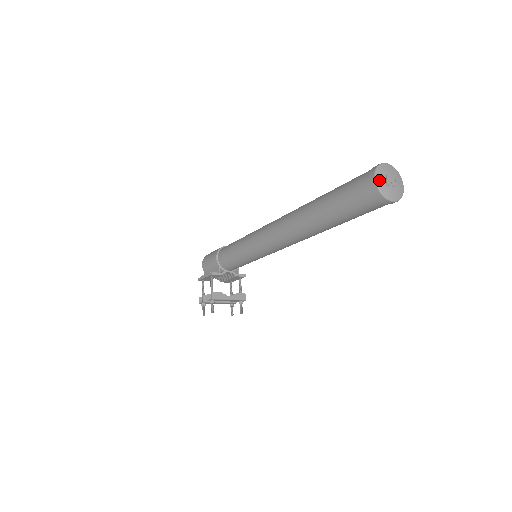
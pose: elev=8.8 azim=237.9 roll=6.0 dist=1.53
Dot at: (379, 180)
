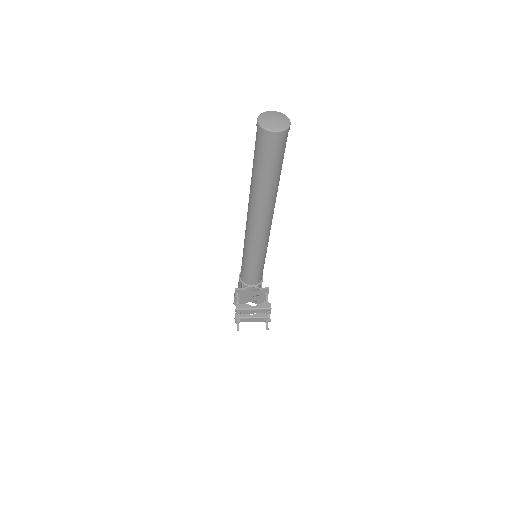
Dot at: (261, 120)
